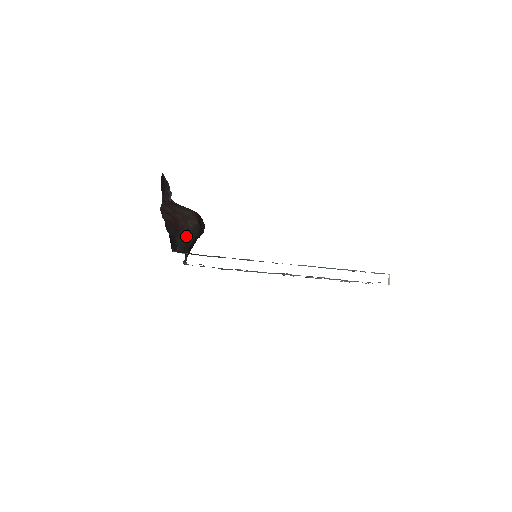
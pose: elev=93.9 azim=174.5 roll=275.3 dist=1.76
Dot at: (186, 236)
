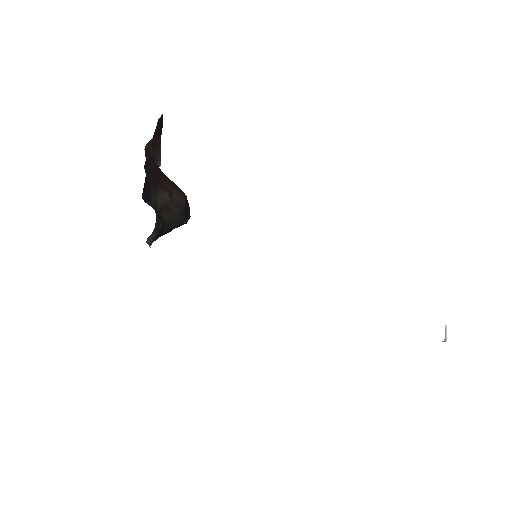
Dot at: (165, 203)
